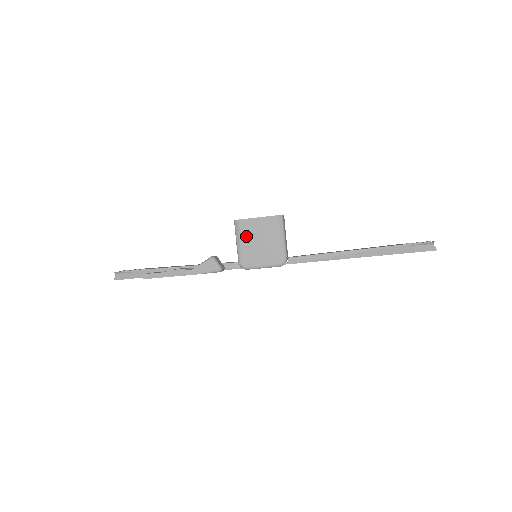
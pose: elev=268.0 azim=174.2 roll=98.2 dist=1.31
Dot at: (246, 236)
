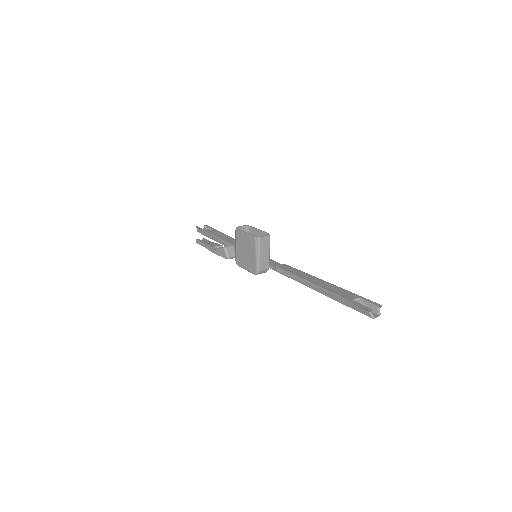
Dot at: (239, 243)
